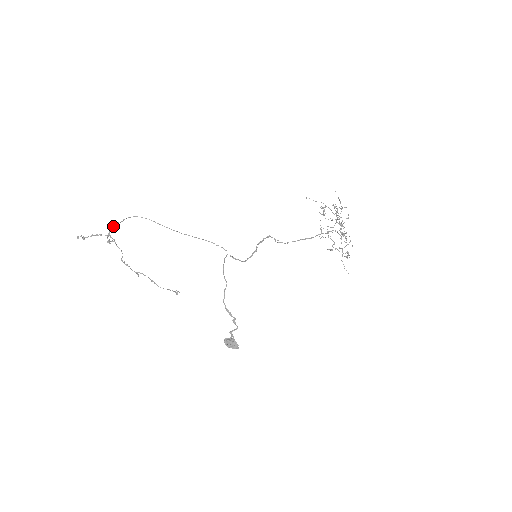
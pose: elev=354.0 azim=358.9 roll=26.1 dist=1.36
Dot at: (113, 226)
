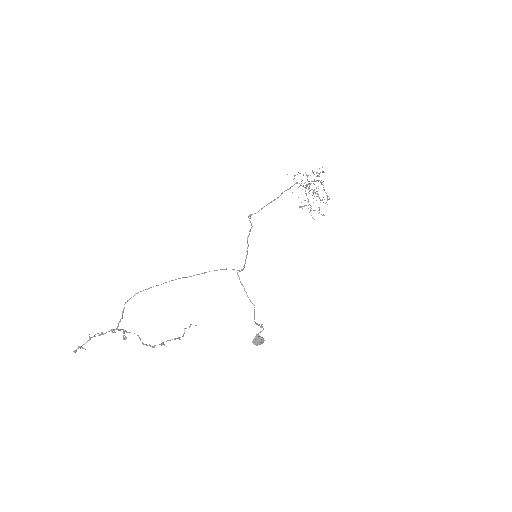
Dot at: (120, 320)
